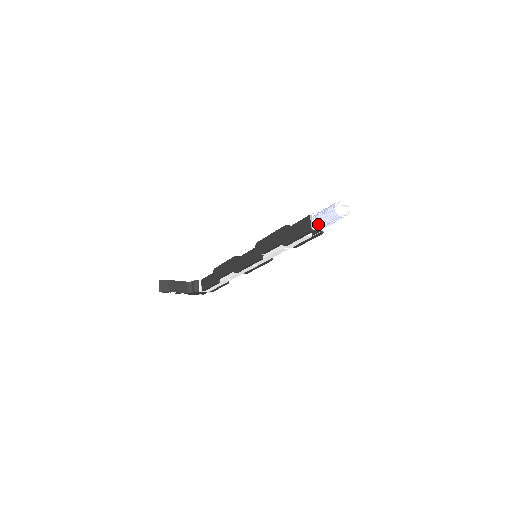
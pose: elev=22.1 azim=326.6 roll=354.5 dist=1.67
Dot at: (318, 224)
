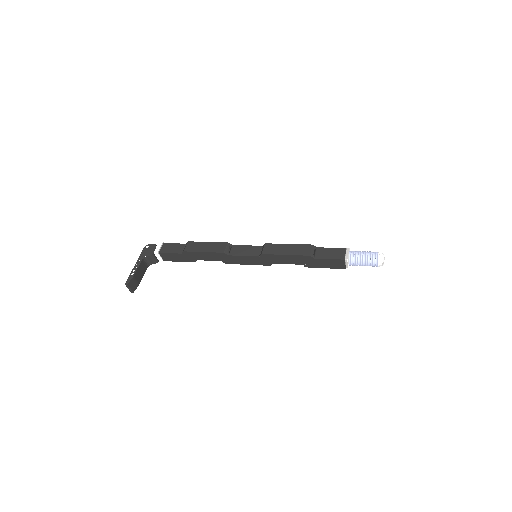
Dot at: occluded
